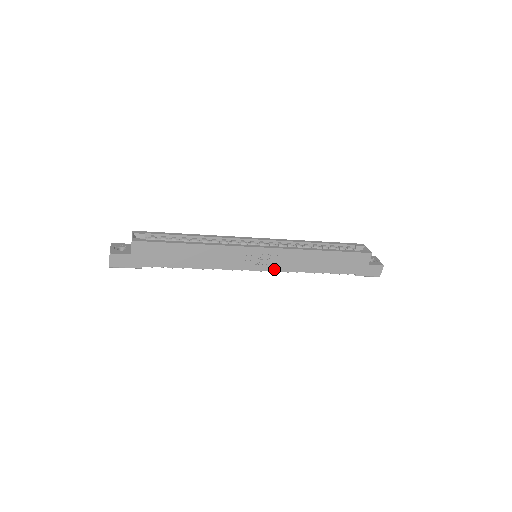
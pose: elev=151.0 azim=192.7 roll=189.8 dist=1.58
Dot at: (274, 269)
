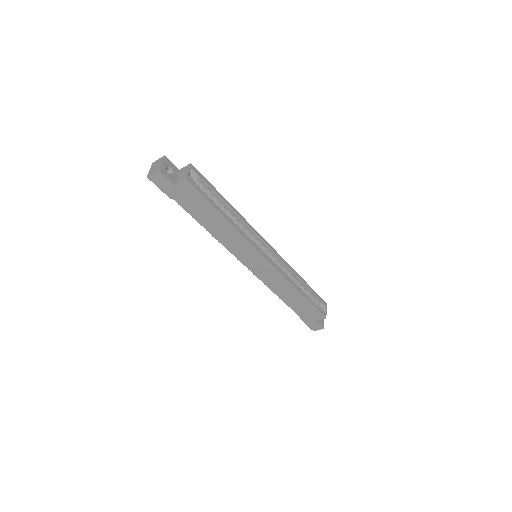
Dot at: (259, 276)
